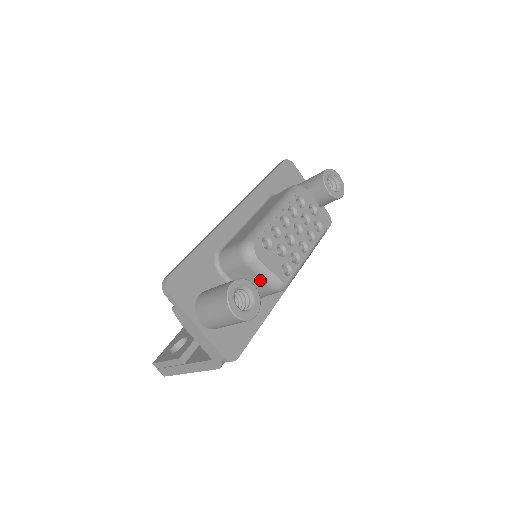
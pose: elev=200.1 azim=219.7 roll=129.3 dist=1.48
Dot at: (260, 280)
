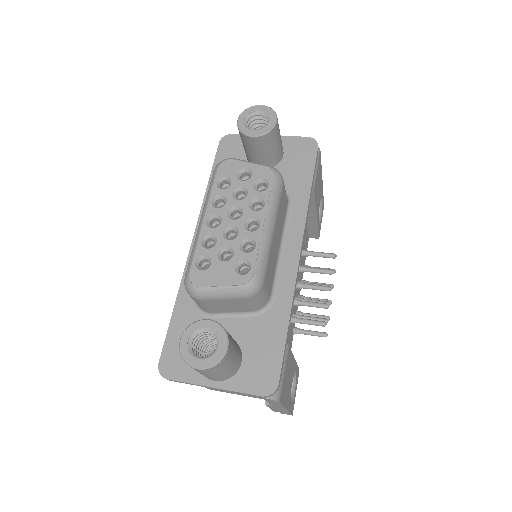
Dot at: (228, 300)
